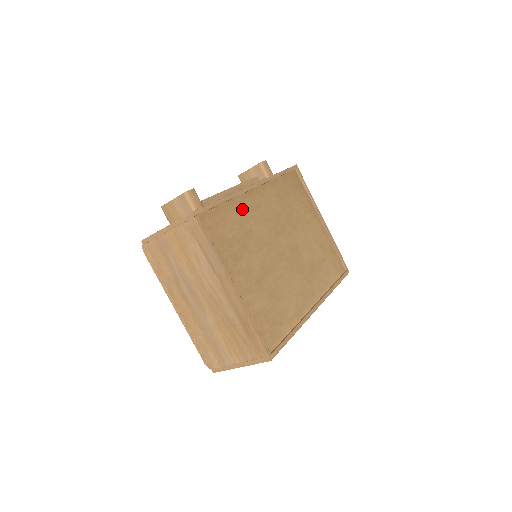
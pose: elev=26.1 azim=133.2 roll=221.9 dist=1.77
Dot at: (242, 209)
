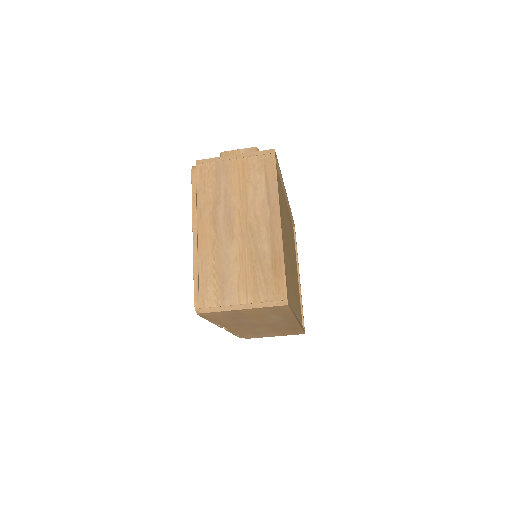
Dot at: (282, 196)
